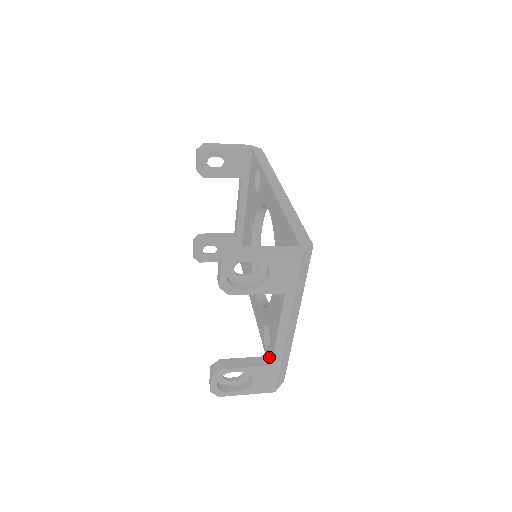
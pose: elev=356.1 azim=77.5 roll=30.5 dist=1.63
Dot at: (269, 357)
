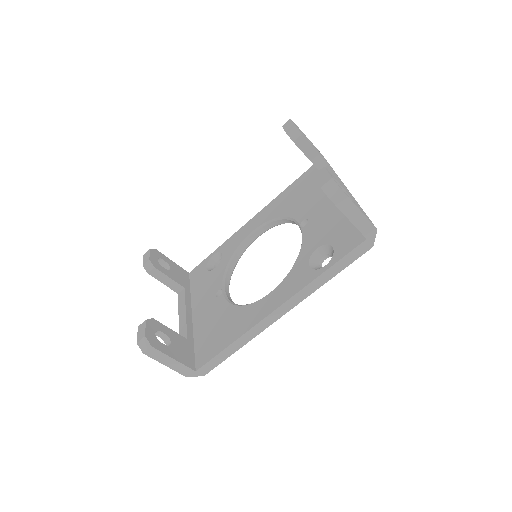
Dot at: occluded
